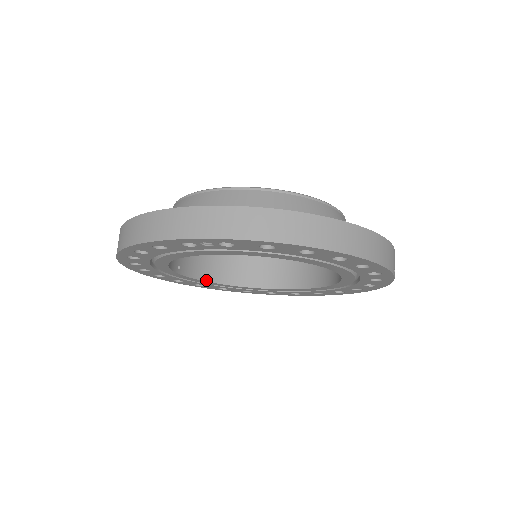
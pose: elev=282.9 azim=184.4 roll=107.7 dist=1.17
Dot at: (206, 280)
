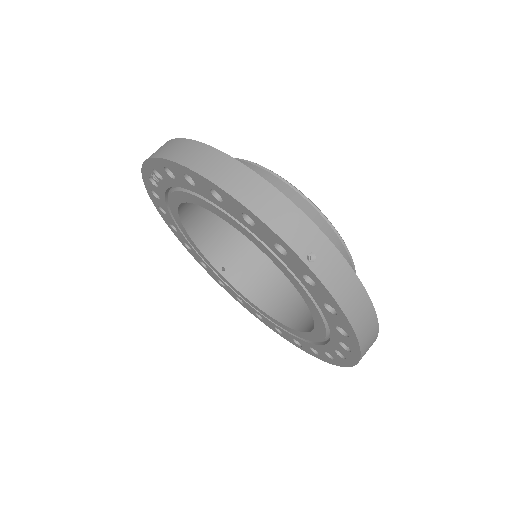
Dot at: (250, 300)
